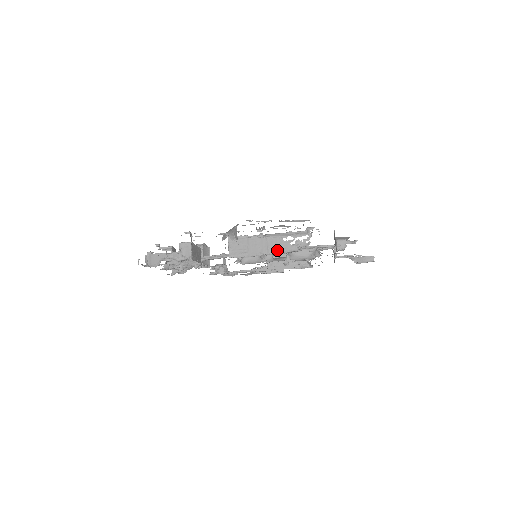
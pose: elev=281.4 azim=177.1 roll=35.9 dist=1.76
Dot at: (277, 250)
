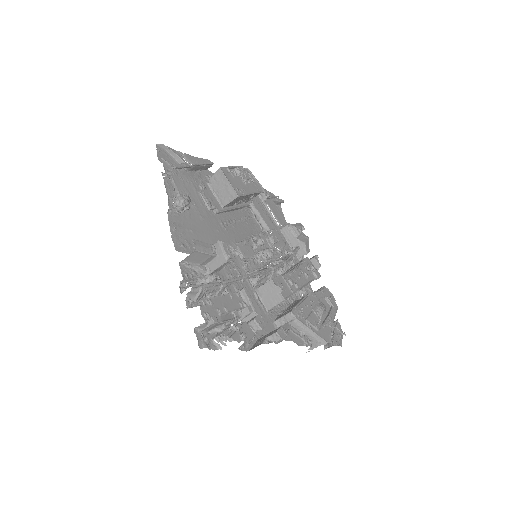
Dot at: occluded
